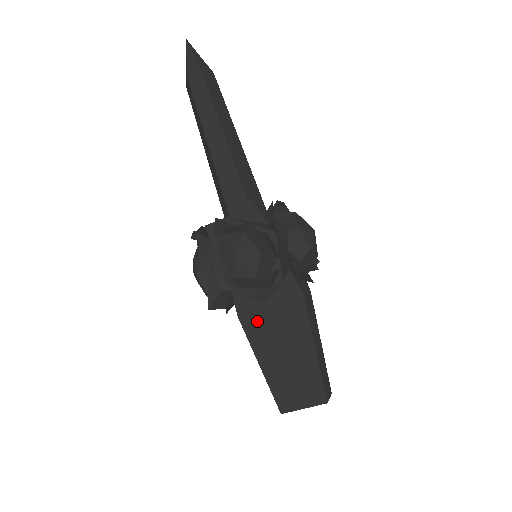
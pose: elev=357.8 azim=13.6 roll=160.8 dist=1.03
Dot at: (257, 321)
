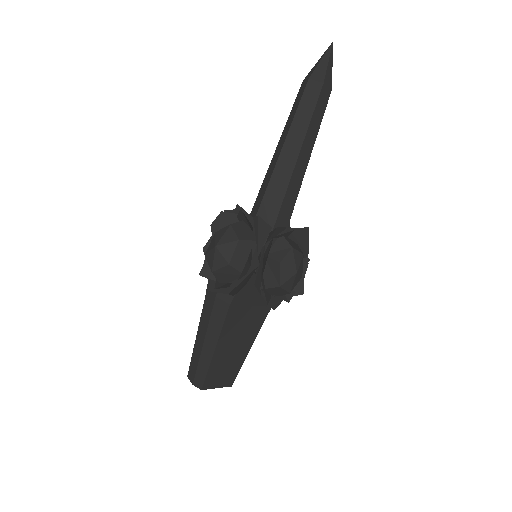
Dot at: (238, 313)
